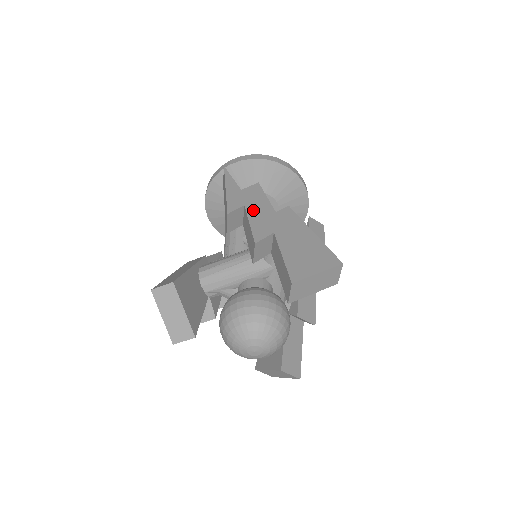
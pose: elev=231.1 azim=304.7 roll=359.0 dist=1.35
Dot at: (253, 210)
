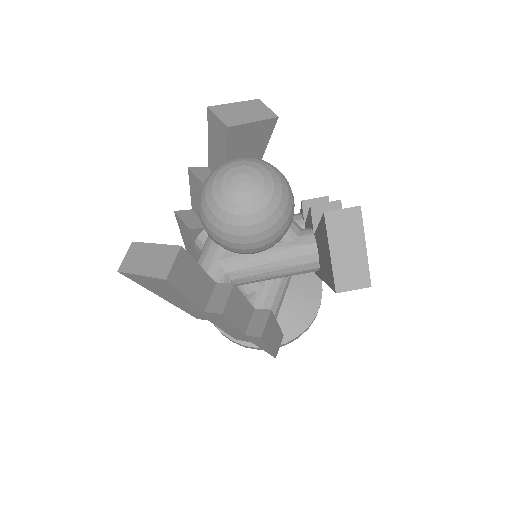
Dot at: occluded
